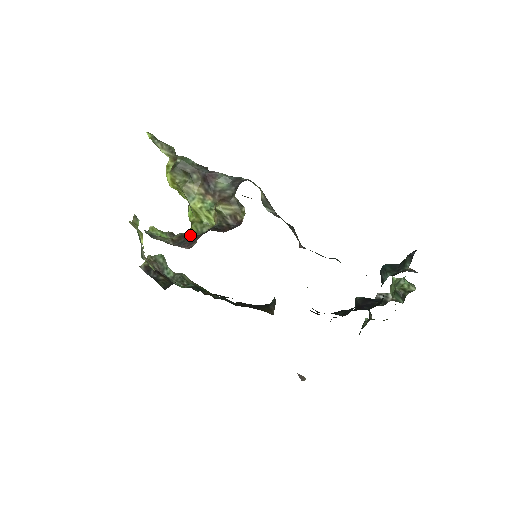
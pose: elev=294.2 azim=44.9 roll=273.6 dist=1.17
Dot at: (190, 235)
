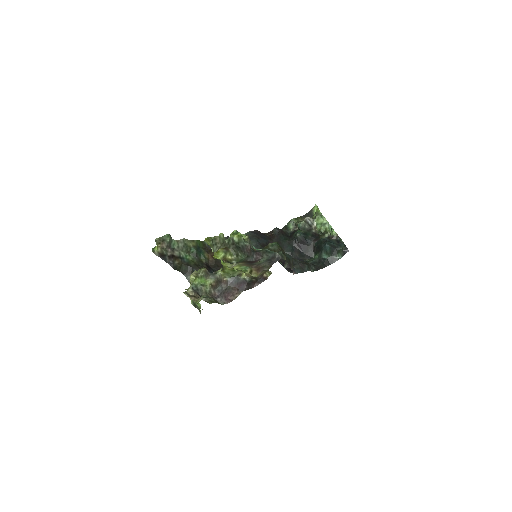
Dot at: (222, 275)
